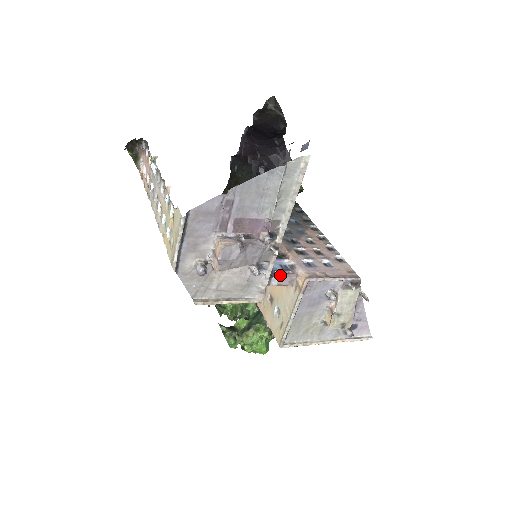
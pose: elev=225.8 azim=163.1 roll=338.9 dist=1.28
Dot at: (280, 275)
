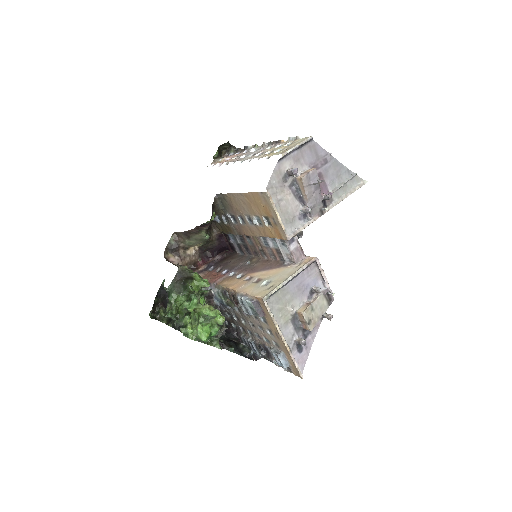
Dot at: (298, 246)
